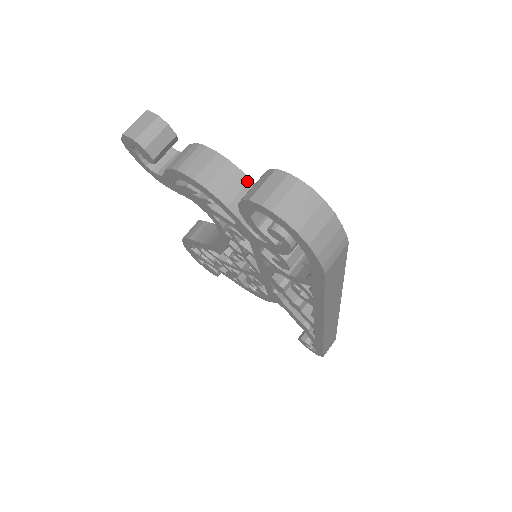
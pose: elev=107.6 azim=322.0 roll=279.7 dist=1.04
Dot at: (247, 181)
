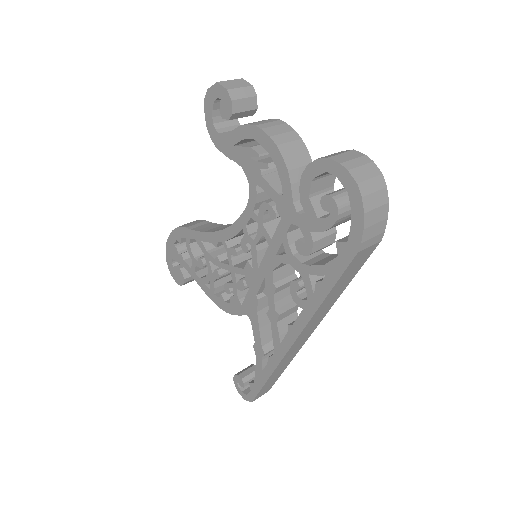
Dot at: (310, 162)
